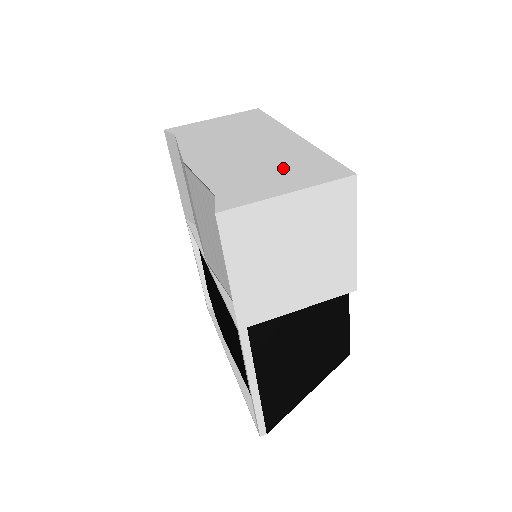
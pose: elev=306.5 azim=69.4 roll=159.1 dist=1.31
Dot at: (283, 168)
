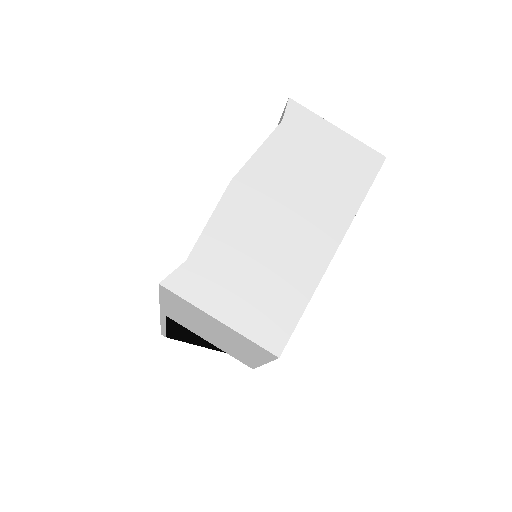
Dot at: (261, 284)
